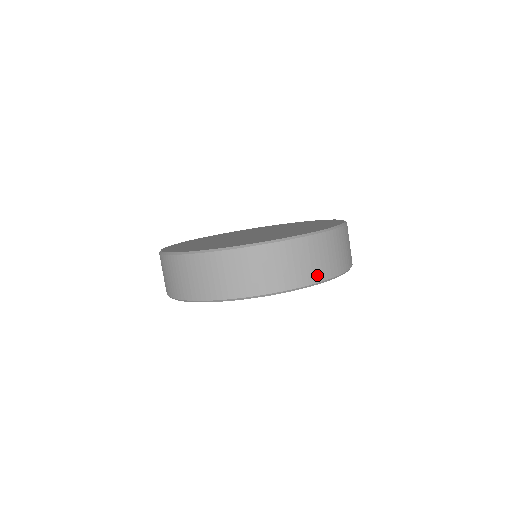
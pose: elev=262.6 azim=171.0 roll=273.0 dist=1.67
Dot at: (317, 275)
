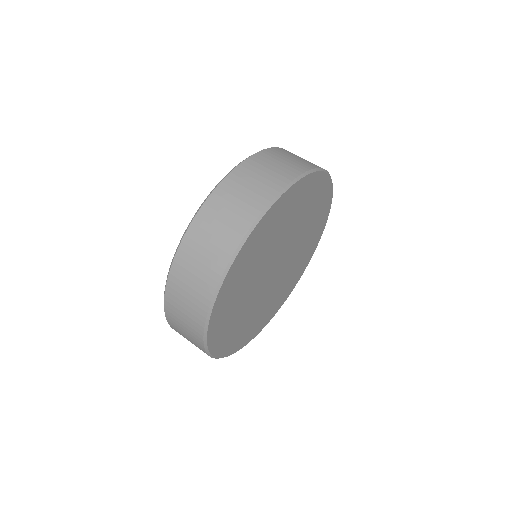
Dot at: (313, 165)
